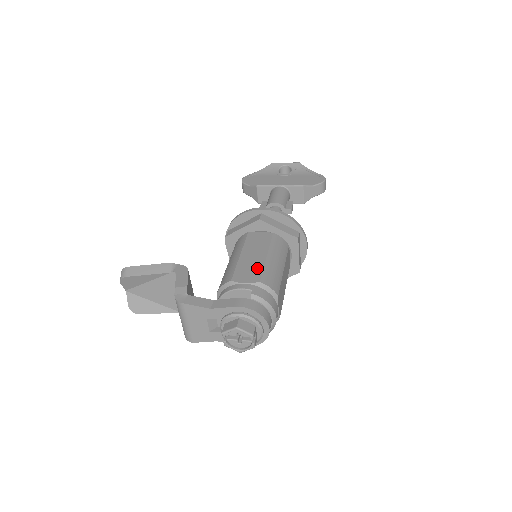
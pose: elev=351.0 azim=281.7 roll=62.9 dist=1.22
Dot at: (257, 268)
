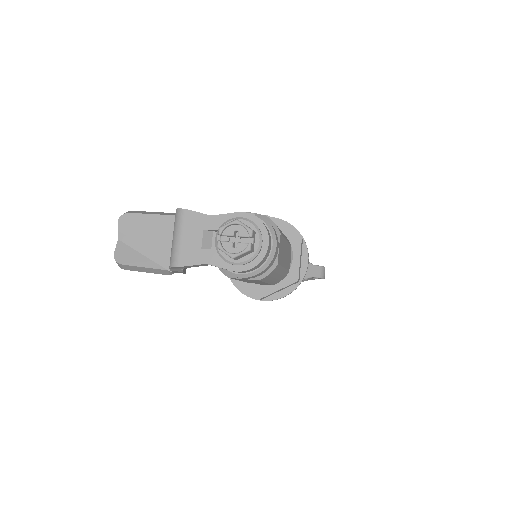
Dot at: occluded
